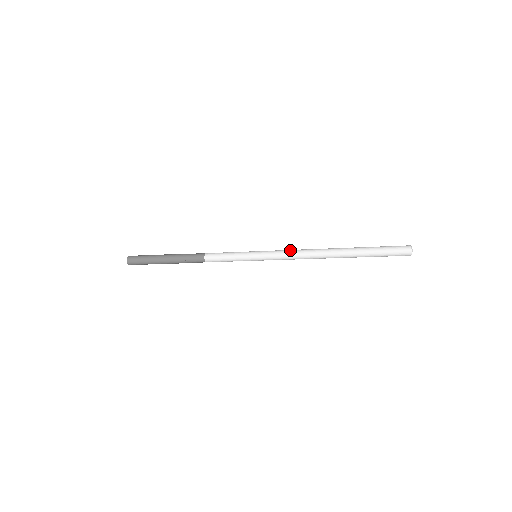
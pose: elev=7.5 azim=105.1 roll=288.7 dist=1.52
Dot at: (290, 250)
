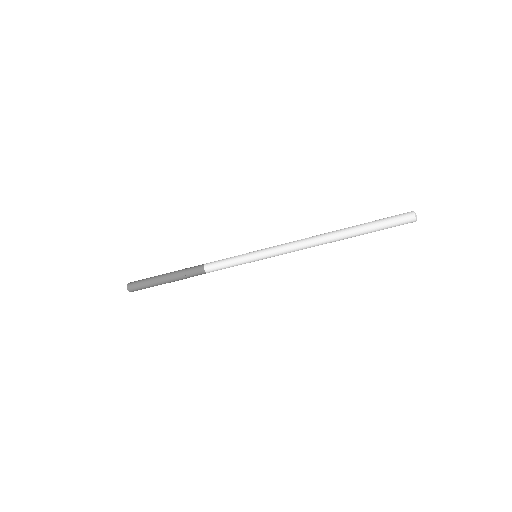
Dot at: (290, 242)
